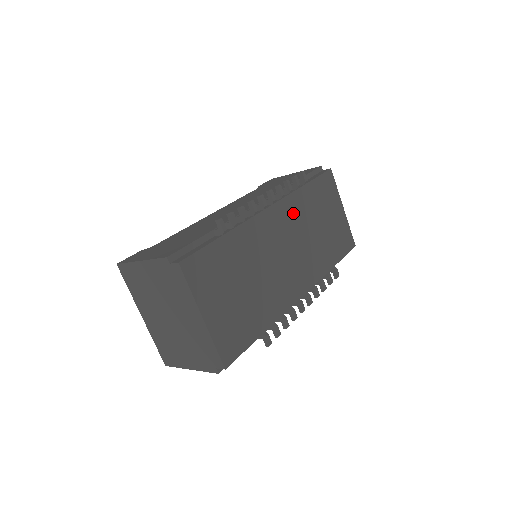
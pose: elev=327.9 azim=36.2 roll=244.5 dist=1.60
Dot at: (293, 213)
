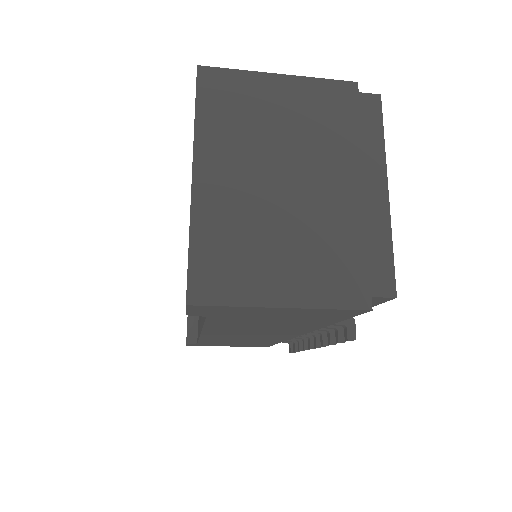
Dot at: occluded
